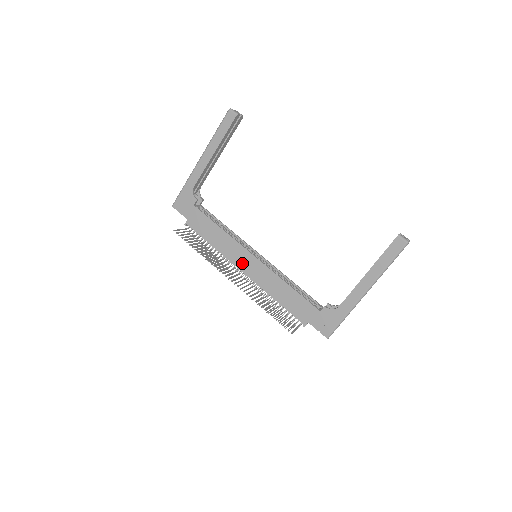
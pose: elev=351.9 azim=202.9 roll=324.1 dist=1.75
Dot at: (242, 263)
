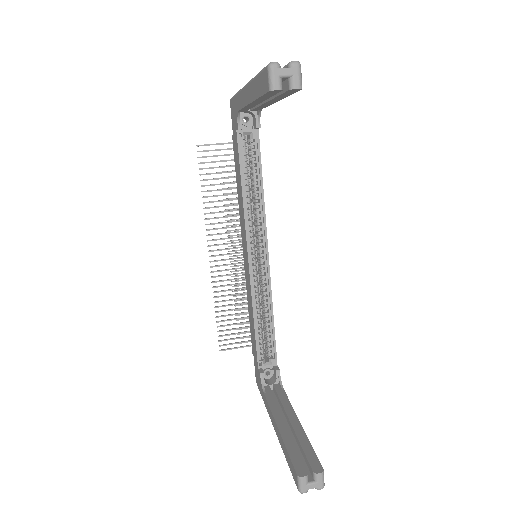
Dot at: (244, 245)
